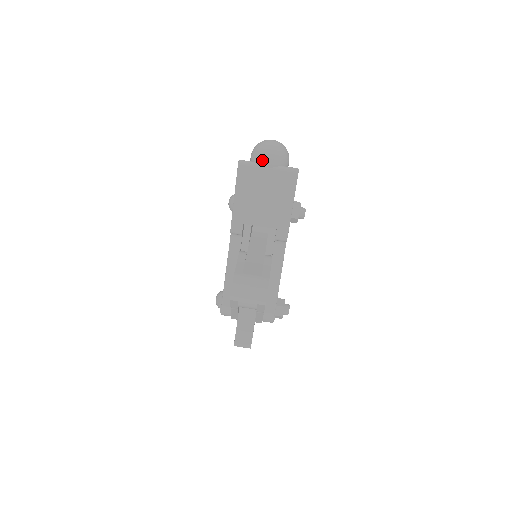
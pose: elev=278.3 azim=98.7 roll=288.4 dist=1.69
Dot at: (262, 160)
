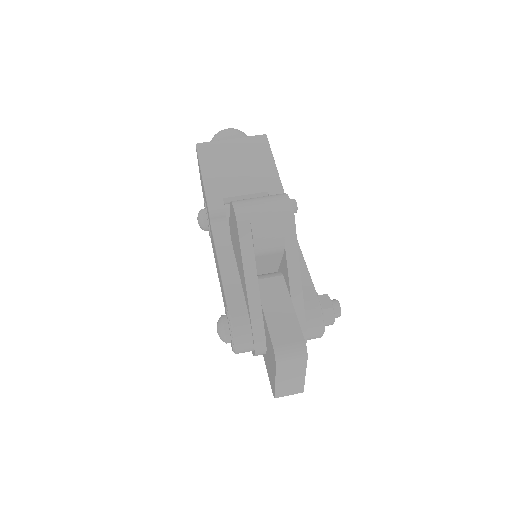
Dot at: (222, 136)
